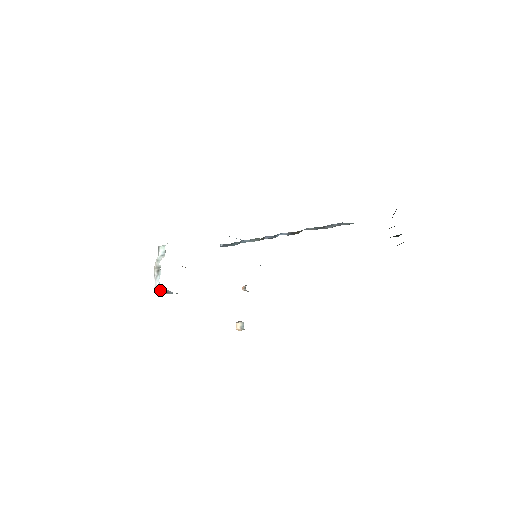
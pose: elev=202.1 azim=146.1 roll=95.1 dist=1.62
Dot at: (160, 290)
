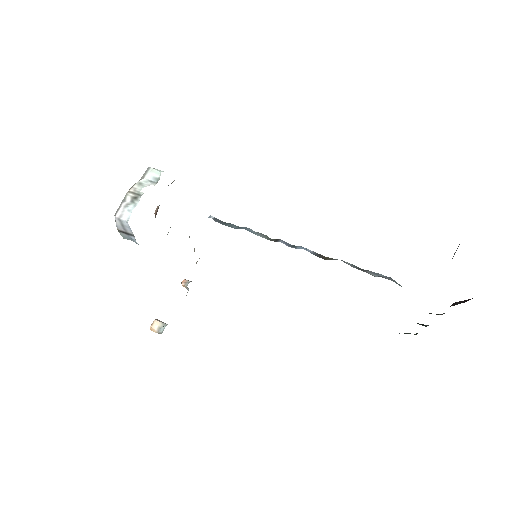
Dot at: (120, 225)
